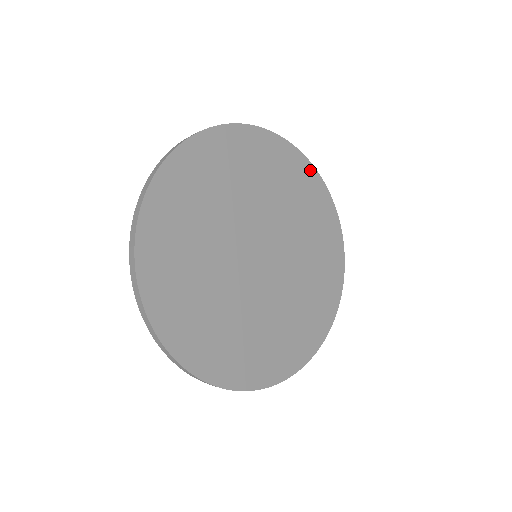
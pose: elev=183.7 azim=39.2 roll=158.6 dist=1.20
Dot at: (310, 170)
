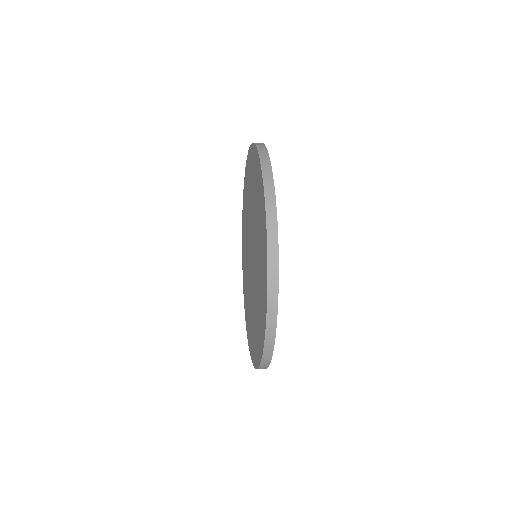
Dot at: occluded
